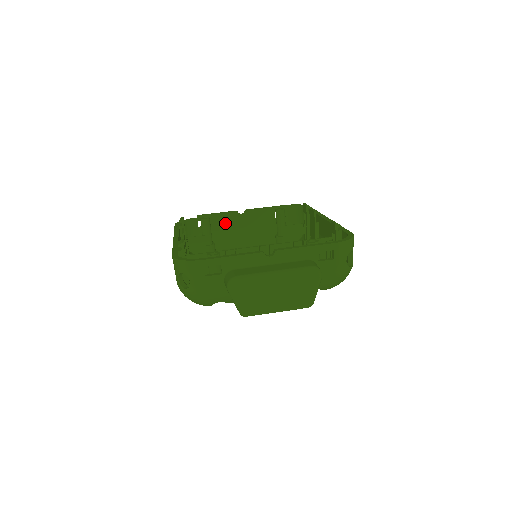
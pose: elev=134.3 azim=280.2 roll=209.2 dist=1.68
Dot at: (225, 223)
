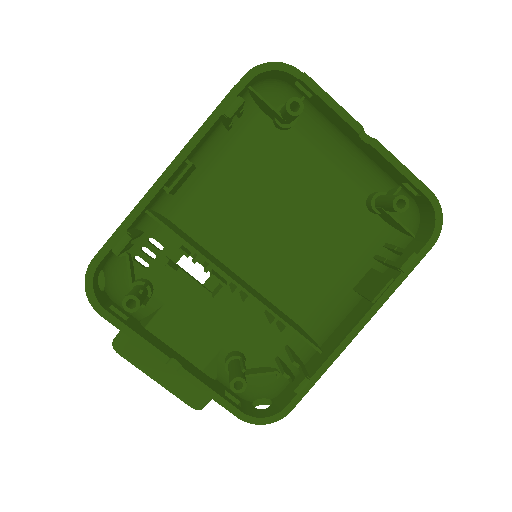
Dot at: (333, 119)
